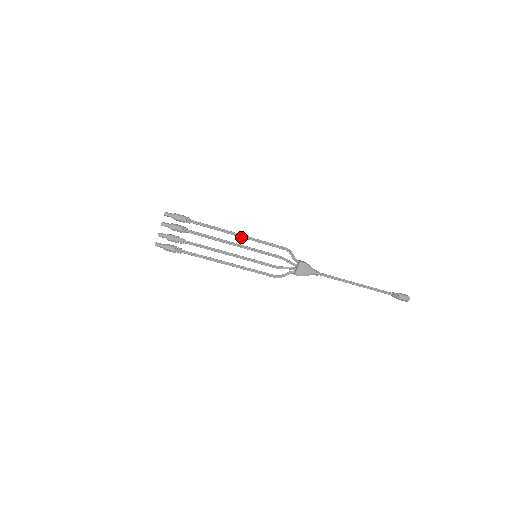
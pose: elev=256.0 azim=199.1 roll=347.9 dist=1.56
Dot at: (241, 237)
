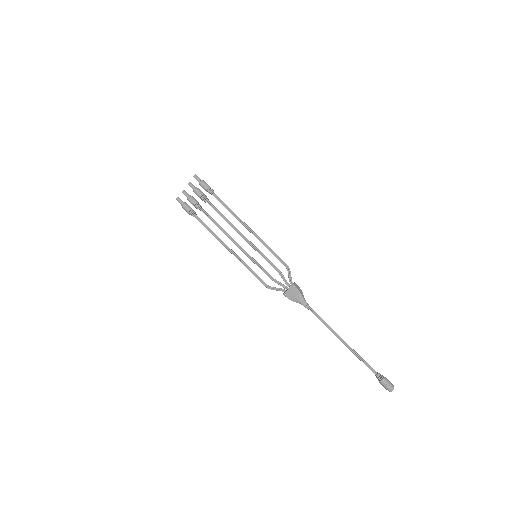
Dot at: (250, 231)
